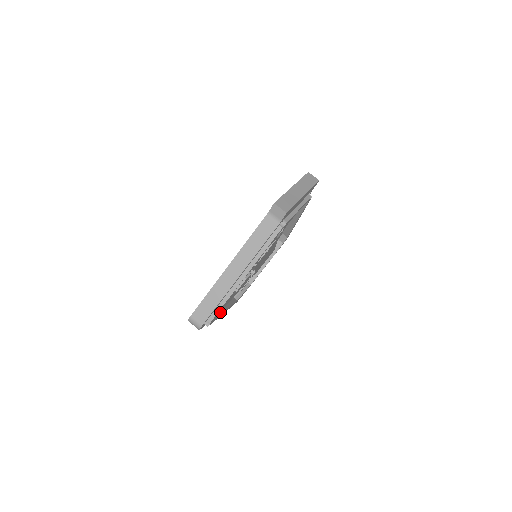
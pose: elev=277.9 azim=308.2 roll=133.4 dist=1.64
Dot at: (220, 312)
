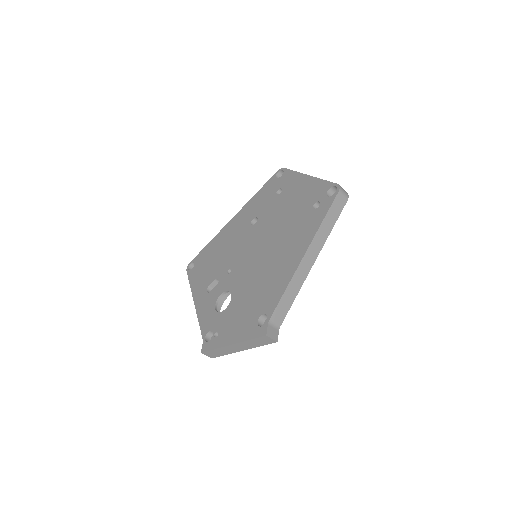
Dot at: occluded
